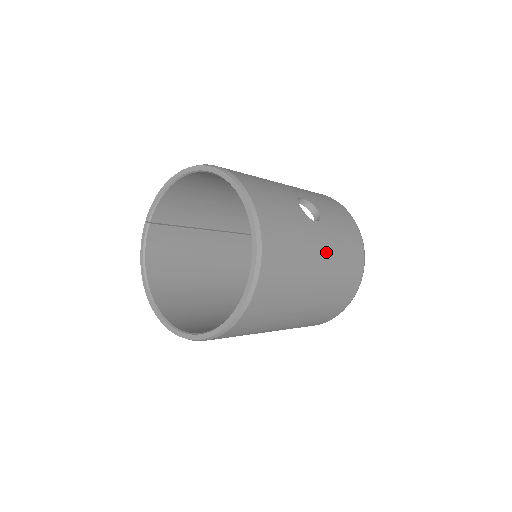
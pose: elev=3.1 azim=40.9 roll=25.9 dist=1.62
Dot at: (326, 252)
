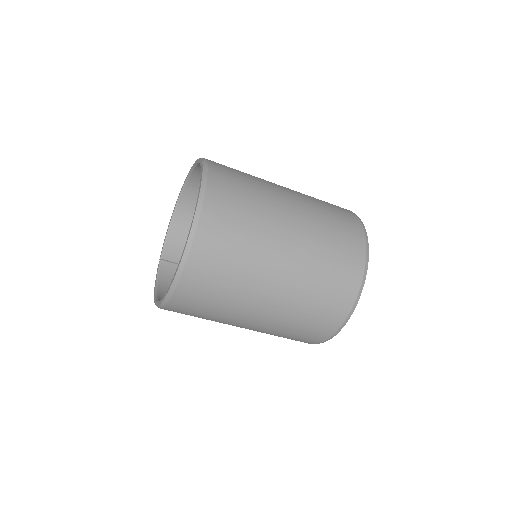
Dot at: (297, 198)
